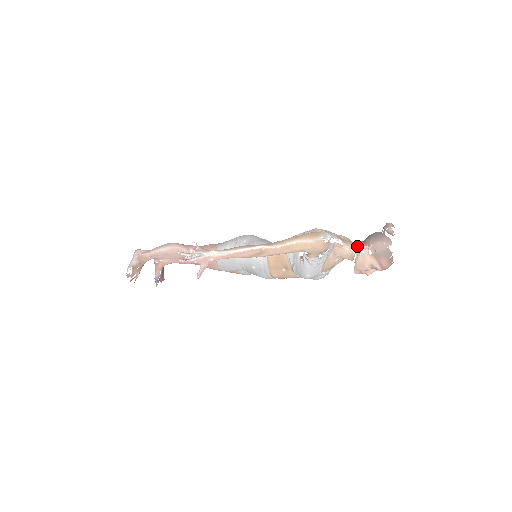
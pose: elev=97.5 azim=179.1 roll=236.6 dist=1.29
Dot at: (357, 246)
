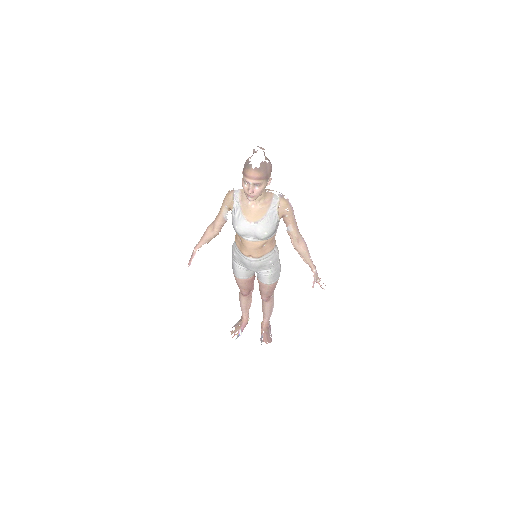
Dot at: occluded
